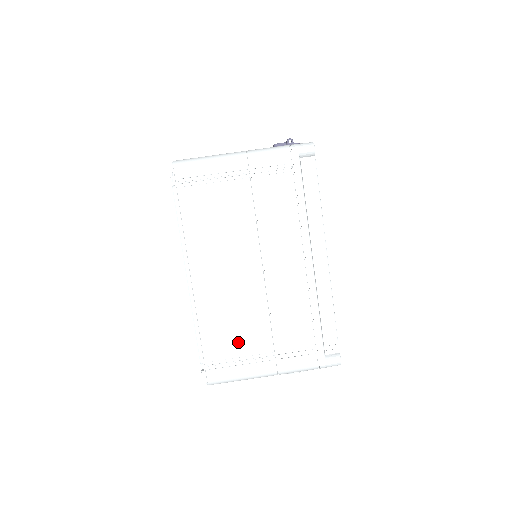
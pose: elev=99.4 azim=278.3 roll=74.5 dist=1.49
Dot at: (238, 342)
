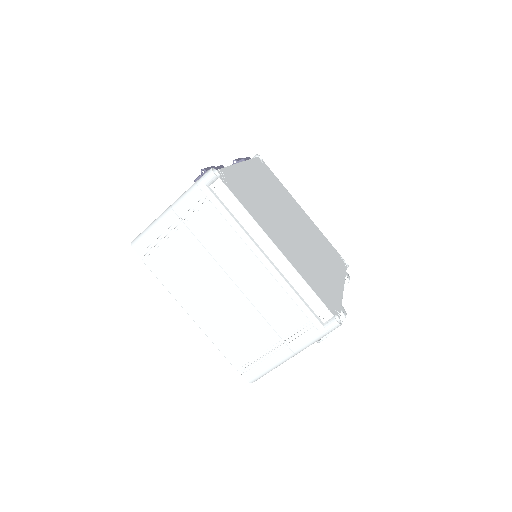
Dot at: (252, 345)
